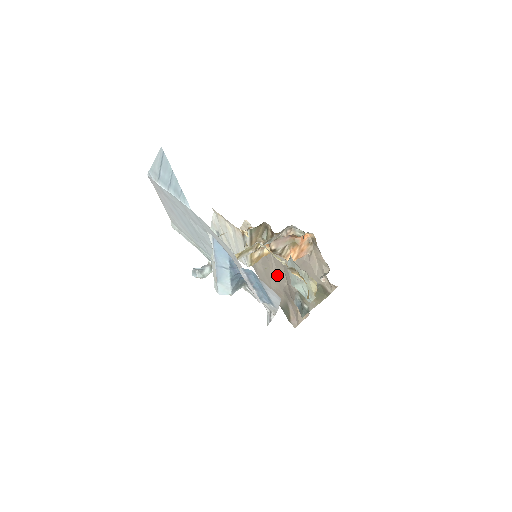
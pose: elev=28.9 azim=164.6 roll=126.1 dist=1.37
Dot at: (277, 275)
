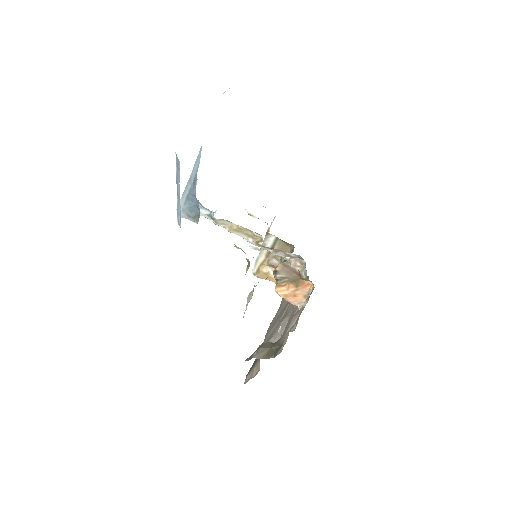
Dot at: (277, 325)
